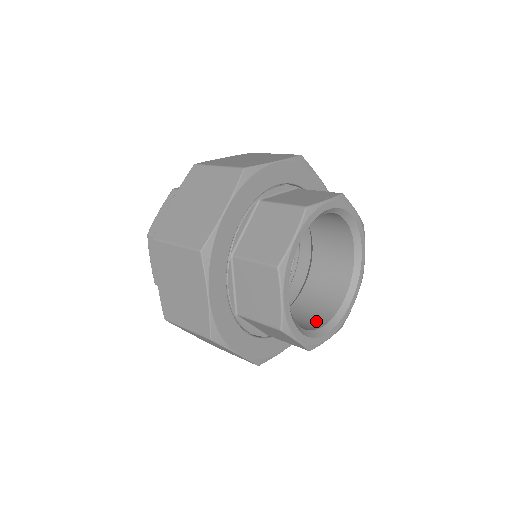
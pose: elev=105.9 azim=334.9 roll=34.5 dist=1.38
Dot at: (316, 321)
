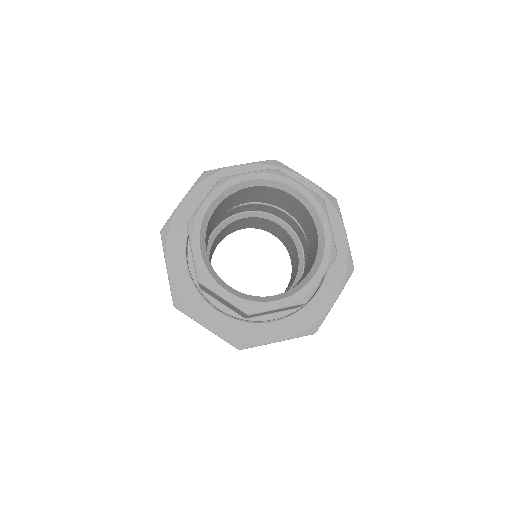
Dot at: occluded
